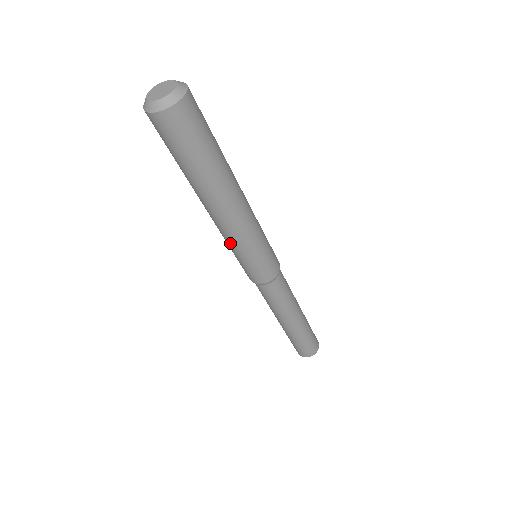
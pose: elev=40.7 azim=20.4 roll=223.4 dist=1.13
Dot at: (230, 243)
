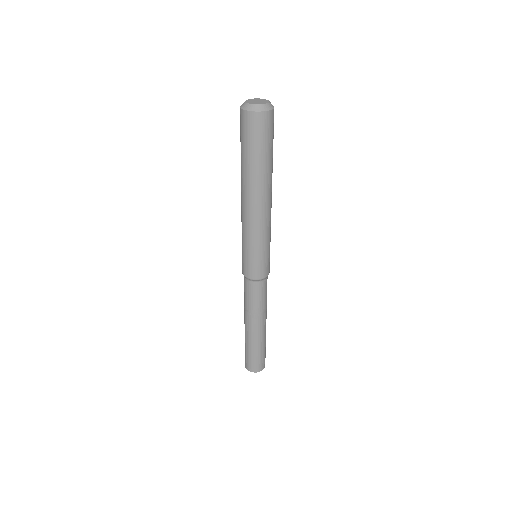
Dot at: (249, 234)
